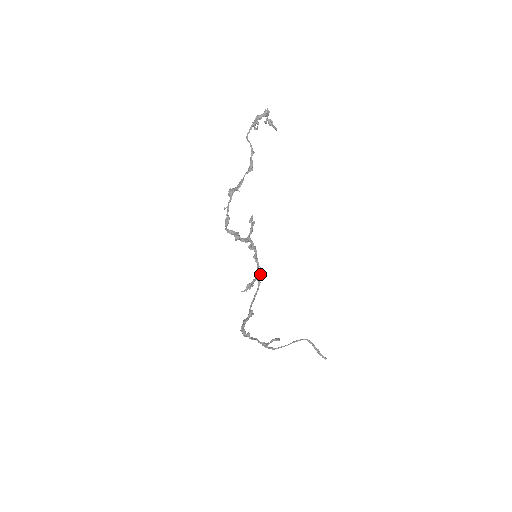
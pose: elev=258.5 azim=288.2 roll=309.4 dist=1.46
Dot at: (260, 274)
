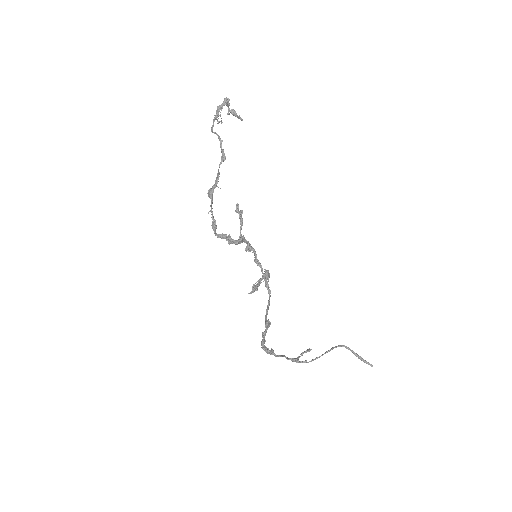
Dot at: (265, 272)
